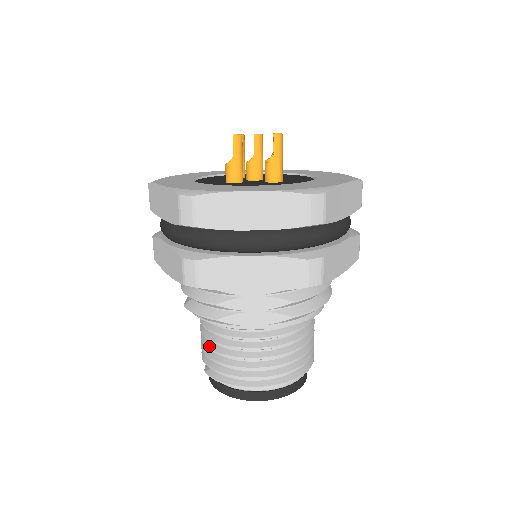
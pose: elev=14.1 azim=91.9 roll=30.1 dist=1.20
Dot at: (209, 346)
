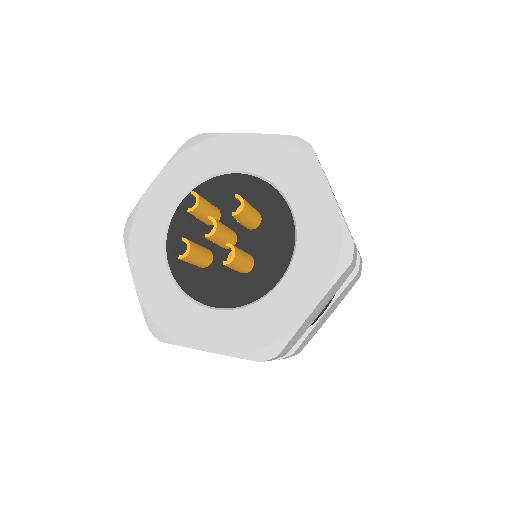
Dot at: occluded
